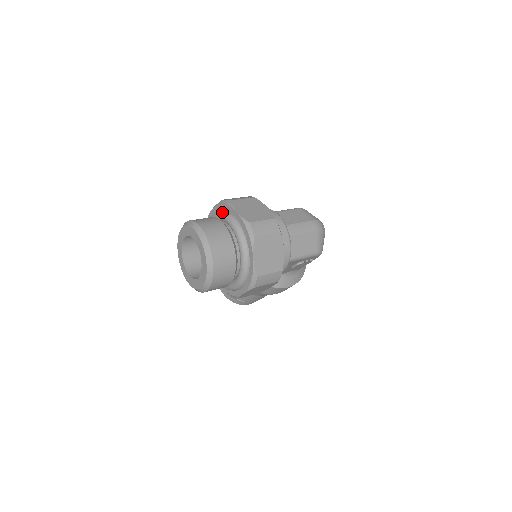
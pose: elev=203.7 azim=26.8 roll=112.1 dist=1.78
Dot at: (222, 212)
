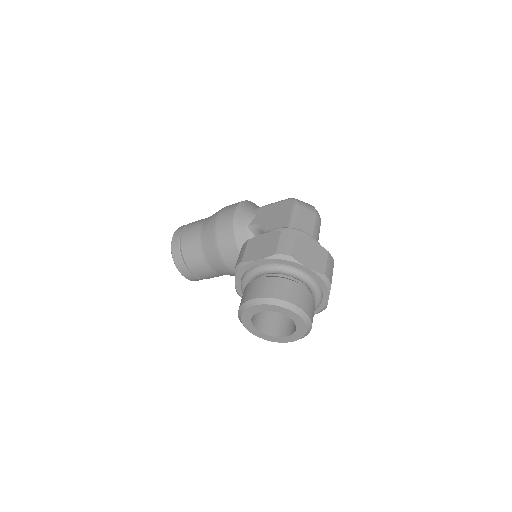
Dot at: (286, 269)
